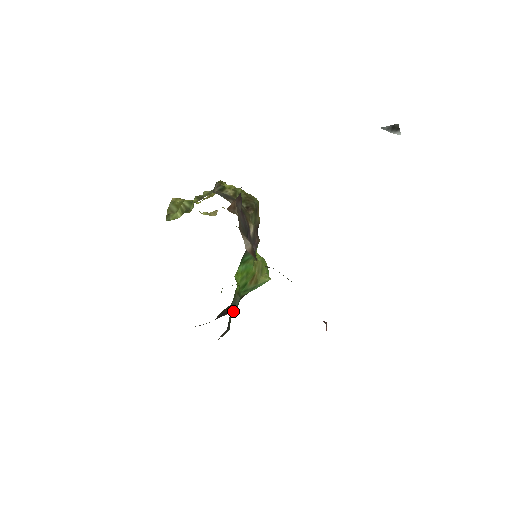
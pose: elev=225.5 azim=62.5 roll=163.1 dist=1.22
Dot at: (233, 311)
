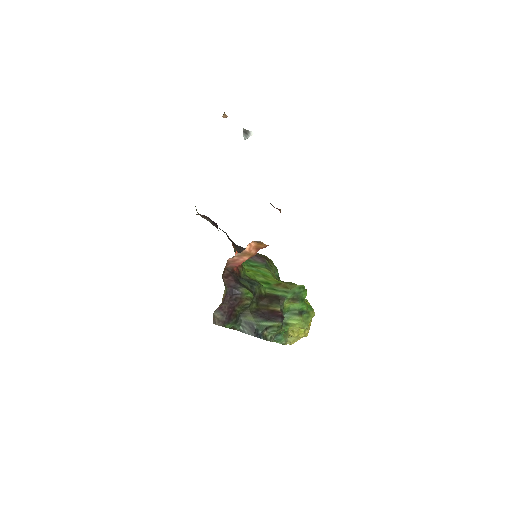
Dot at: (246, 282)
